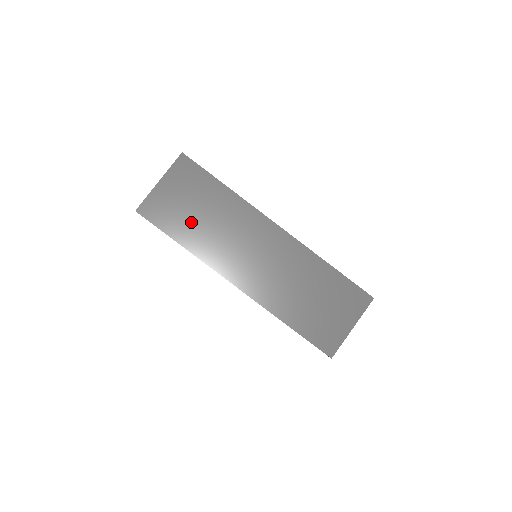
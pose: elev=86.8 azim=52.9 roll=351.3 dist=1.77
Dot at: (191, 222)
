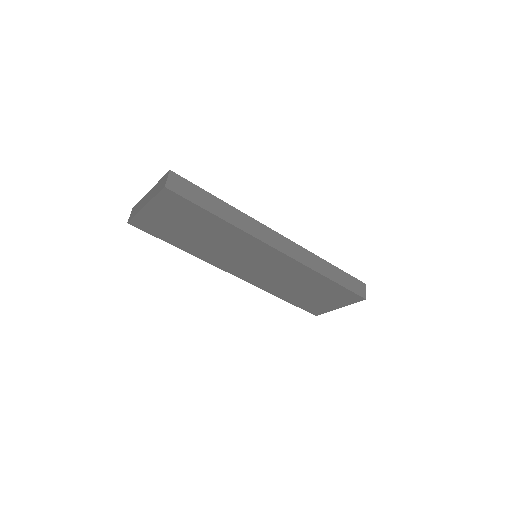
Dot at: (186, 237)
